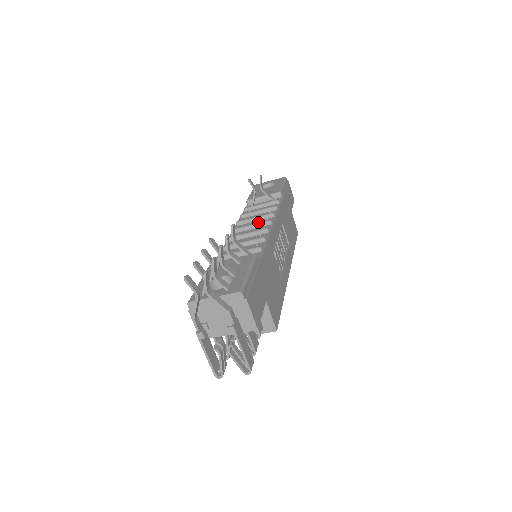
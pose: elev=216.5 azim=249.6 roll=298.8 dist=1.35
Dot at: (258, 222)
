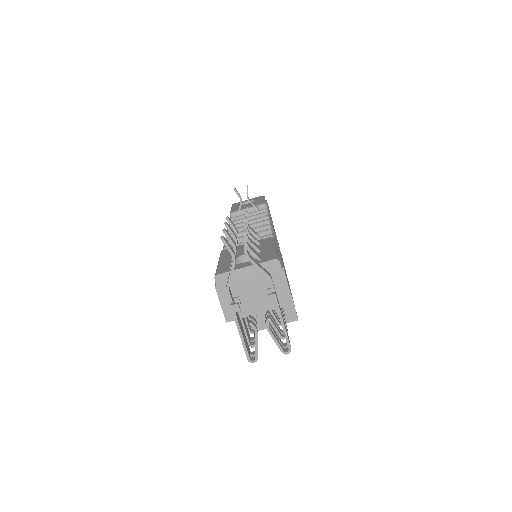
Dot at: occluded
